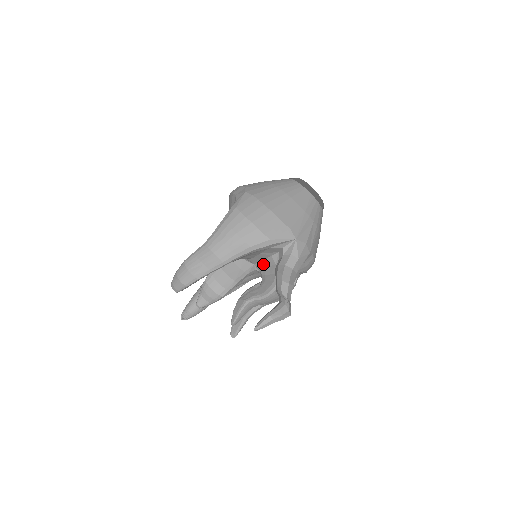
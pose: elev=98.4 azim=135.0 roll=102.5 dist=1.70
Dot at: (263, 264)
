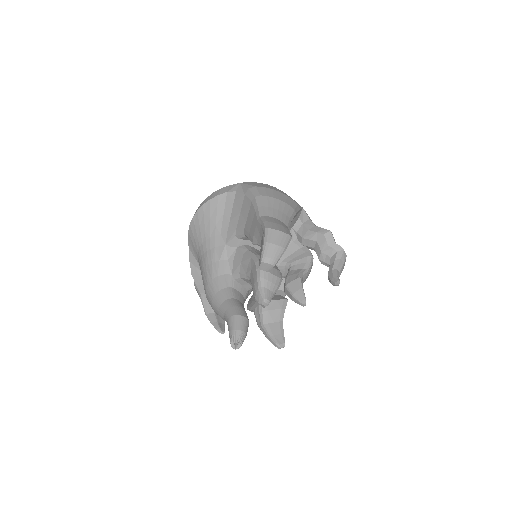
Dot at: occluded
